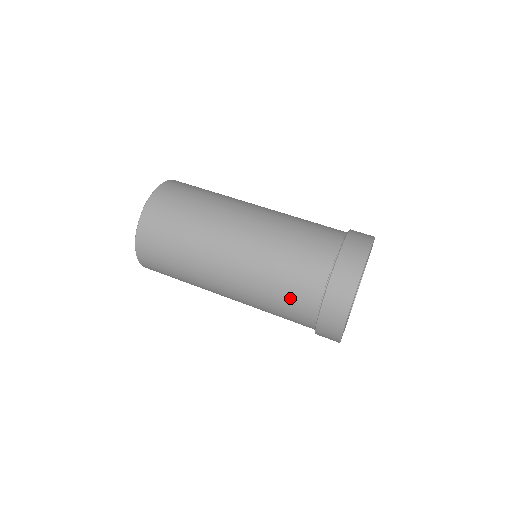
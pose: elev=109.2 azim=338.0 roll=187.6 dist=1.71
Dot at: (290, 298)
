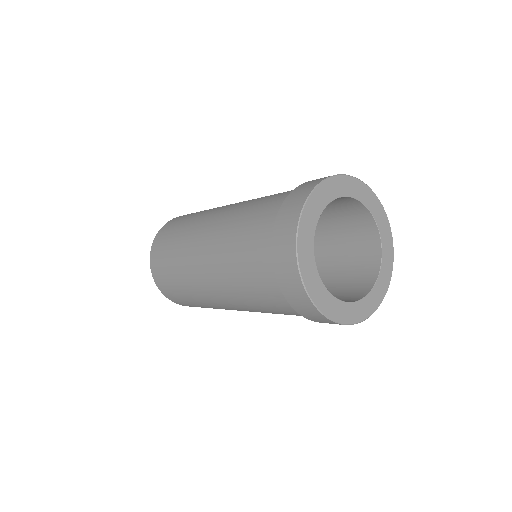
Dot at: occluded
